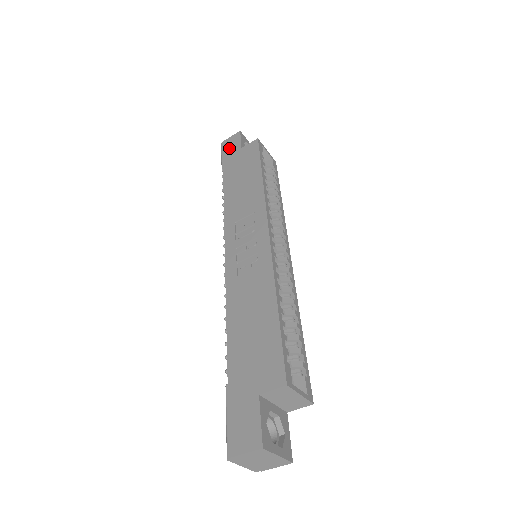
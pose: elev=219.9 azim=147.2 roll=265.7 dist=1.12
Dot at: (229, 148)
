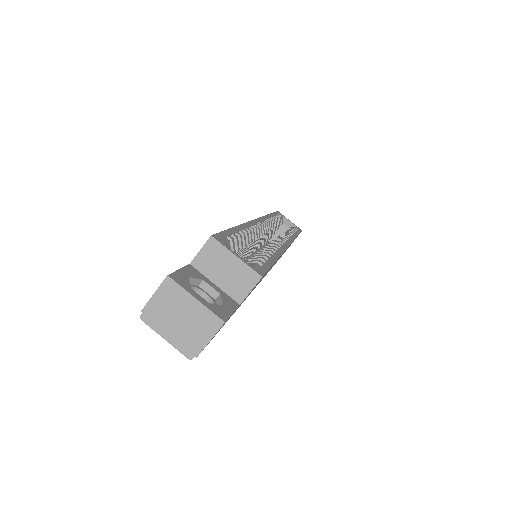
Dot at: occluded
